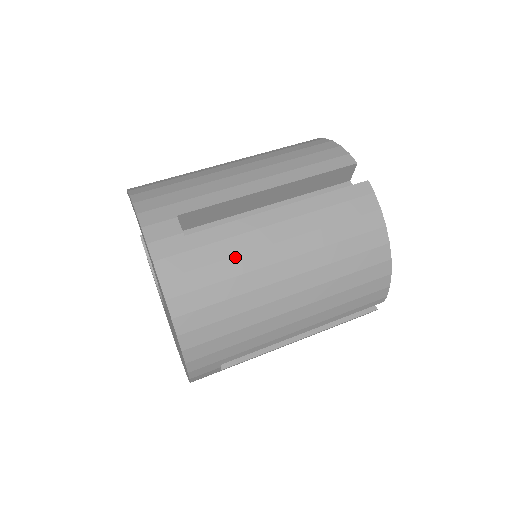
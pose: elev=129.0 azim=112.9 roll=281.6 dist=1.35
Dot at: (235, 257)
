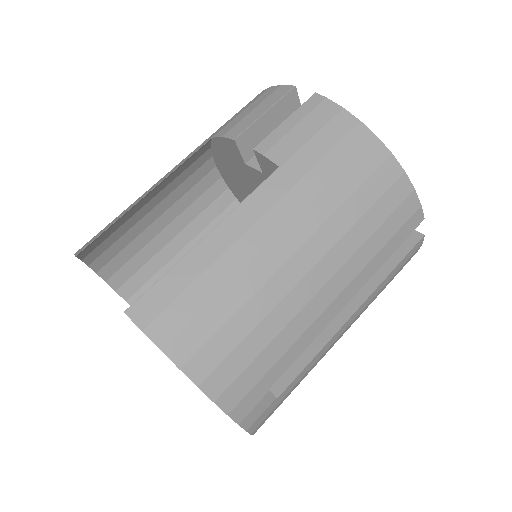
Dot at: occluded
